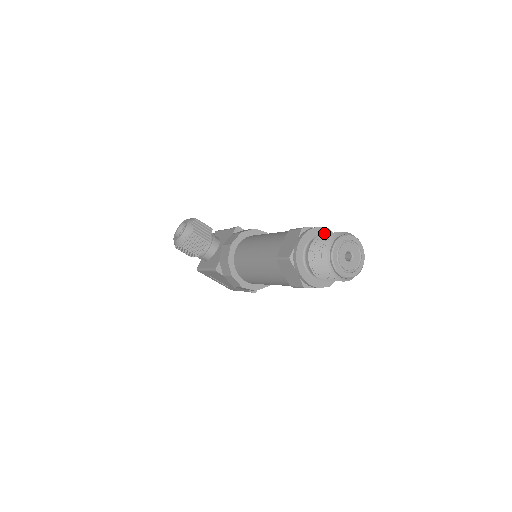
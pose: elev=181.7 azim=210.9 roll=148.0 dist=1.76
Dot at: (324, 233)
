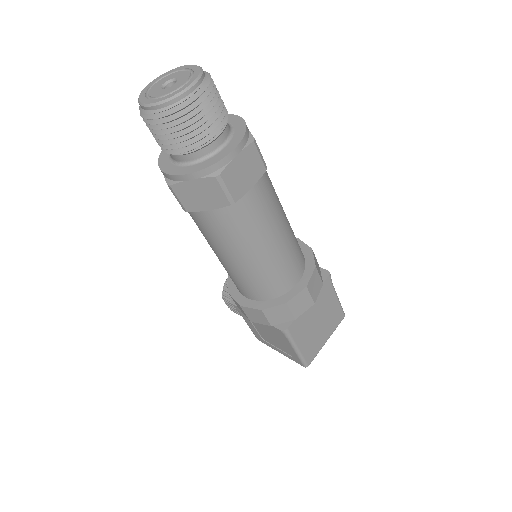
Dot at: occluded
